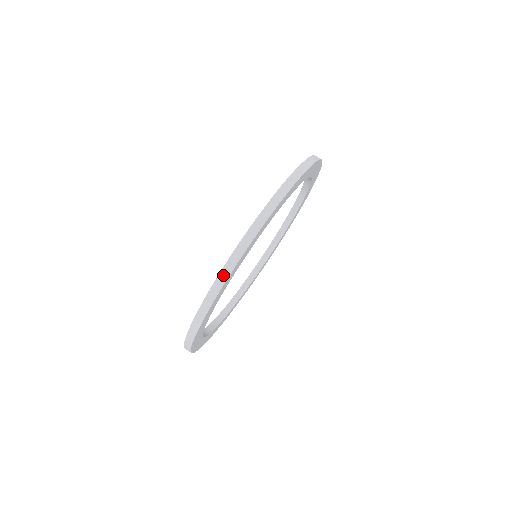
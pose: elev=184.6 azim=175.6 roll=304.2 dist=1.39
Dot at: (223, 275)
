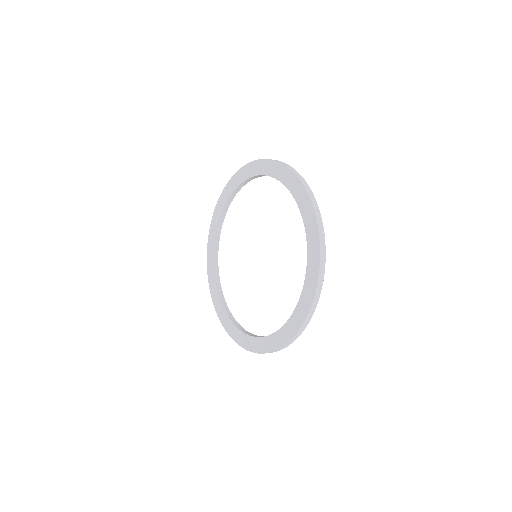
Dot at: (316, 298)
